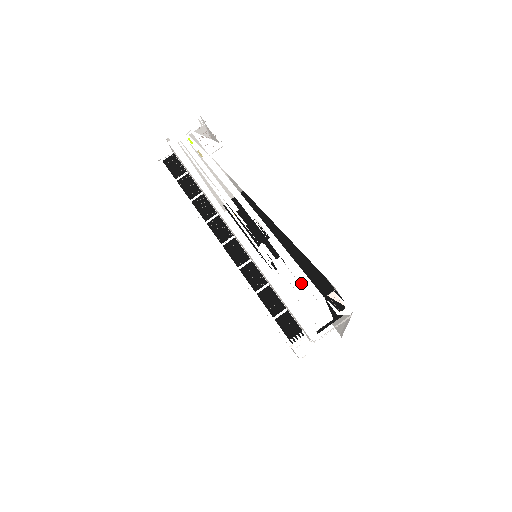
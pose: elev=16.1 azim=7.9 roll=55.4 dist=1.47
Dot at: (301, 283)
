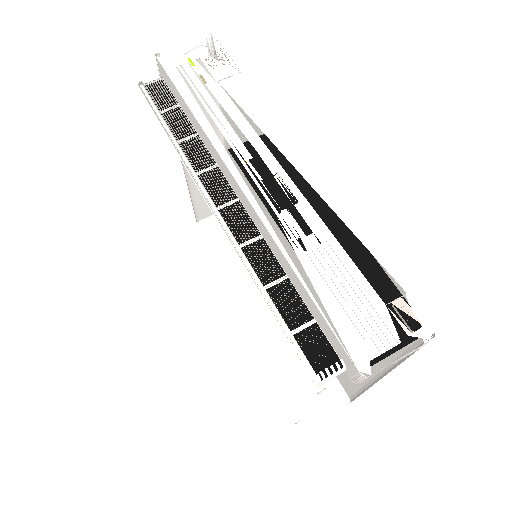
Dot at: (347, 277)
